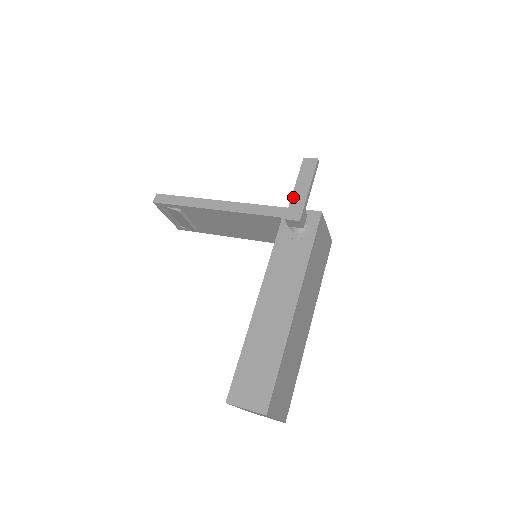
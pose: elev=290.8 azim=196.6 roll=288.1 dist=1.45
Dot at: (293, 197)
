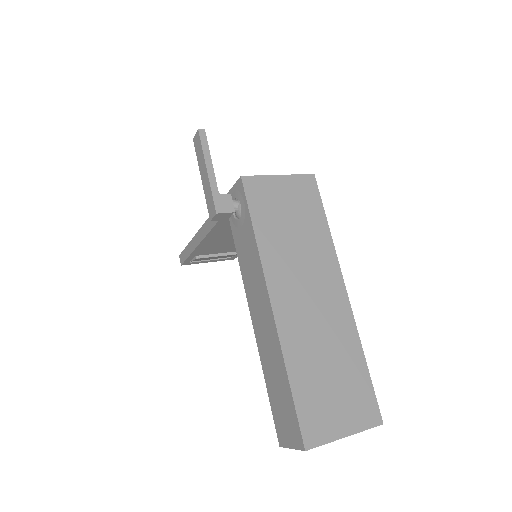
Dot at: (204, 191)
